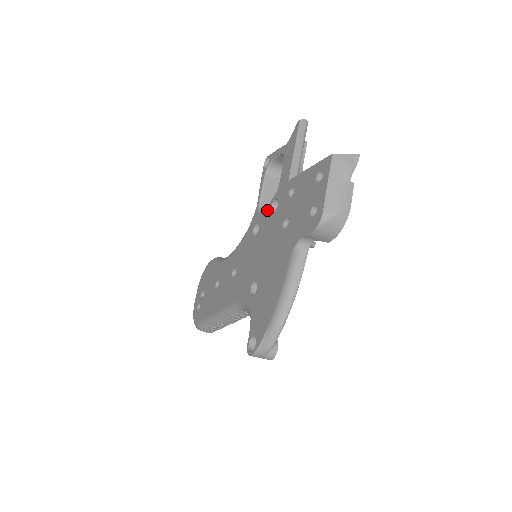
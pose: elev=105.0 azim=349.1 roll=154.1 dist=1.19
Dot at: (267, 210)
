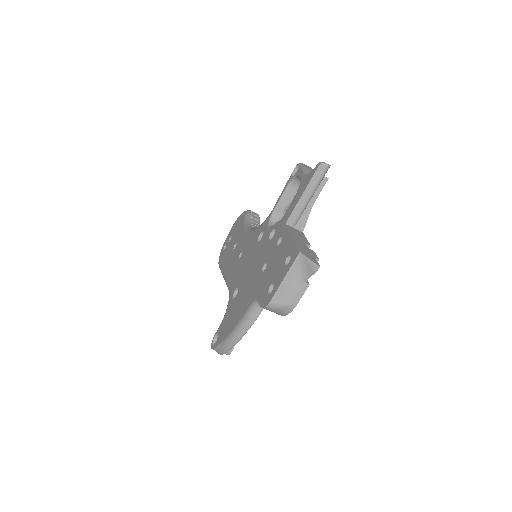
Dot at: (270, 230)
